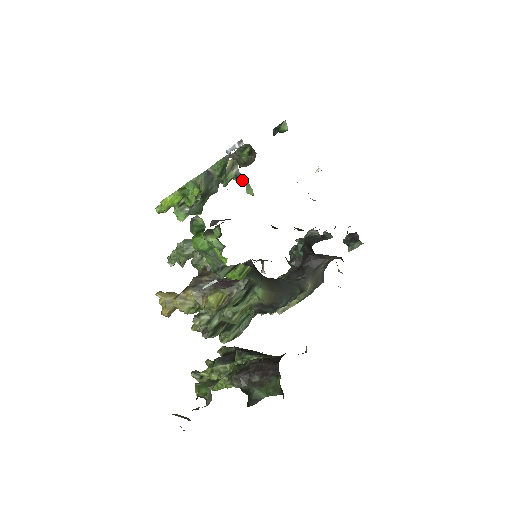
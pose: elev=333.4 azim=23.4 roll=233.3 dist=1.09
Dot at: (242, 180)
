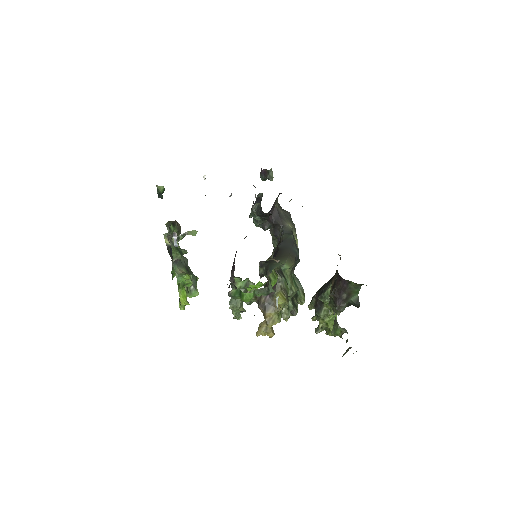
Dot at: (183, 235)
